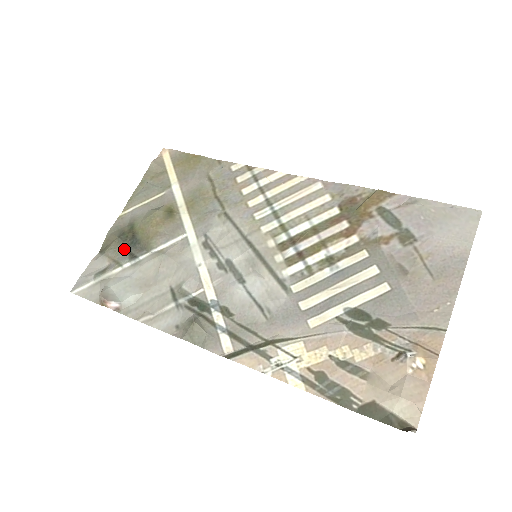
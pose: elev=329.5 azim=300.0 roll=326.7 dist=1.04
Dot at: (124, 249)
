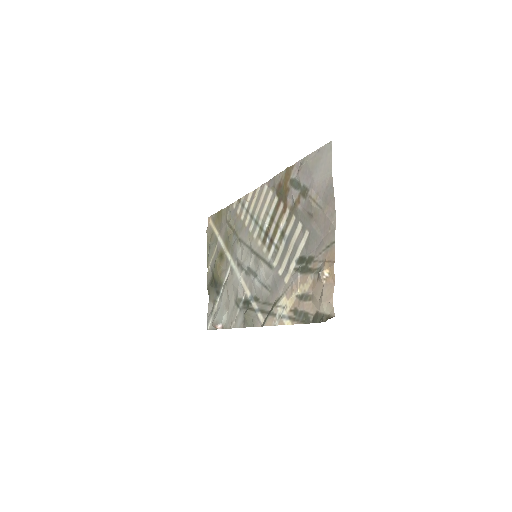
Dot at: (214, 291)
